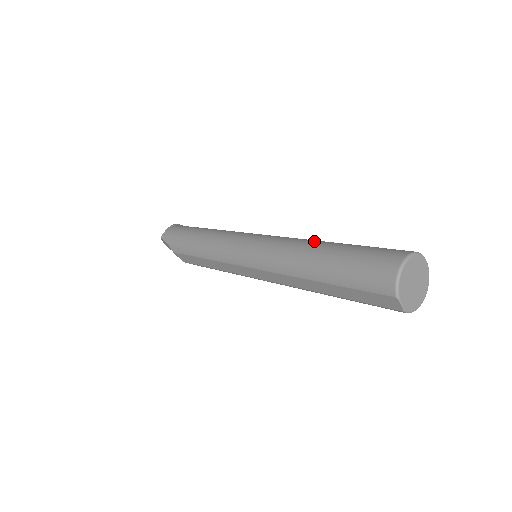
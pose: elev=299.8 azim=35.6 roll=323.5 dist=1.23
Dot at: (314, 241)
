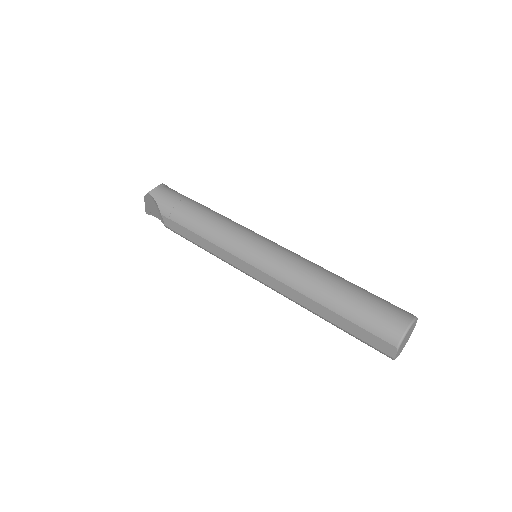
Dot at: (328, 271)
